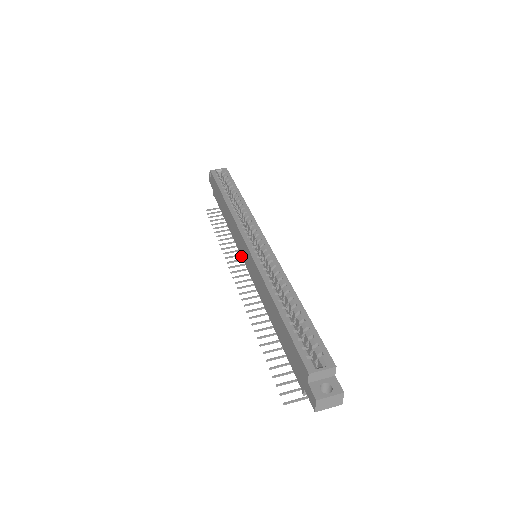
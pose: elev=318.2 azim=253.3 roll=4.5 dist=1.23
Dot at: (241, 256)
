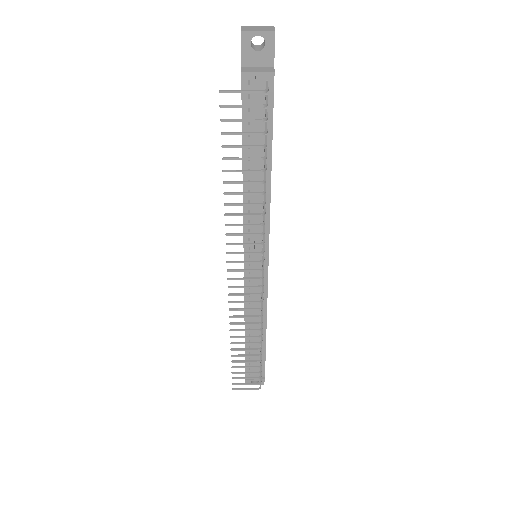
Dot at: (244, 282)
